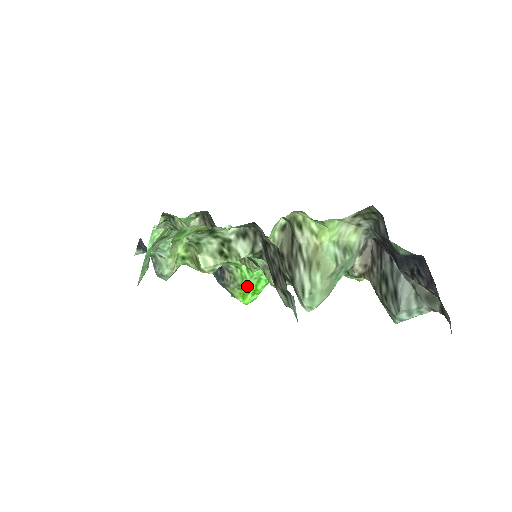
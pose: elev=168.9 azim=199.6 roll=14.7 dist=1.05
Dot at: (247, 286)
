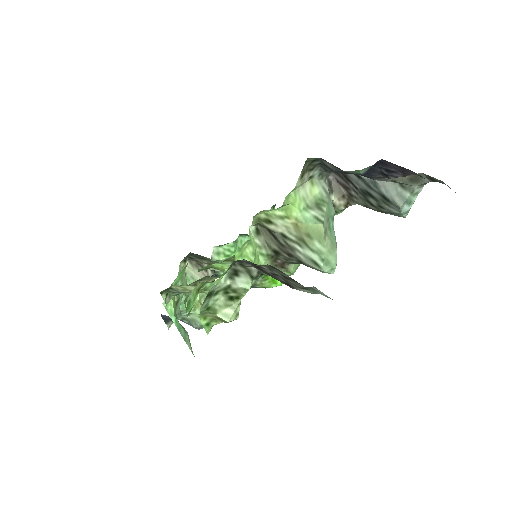
Dot at: occluded
